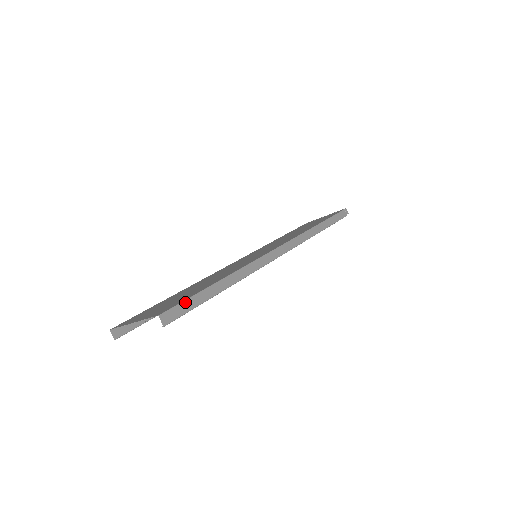
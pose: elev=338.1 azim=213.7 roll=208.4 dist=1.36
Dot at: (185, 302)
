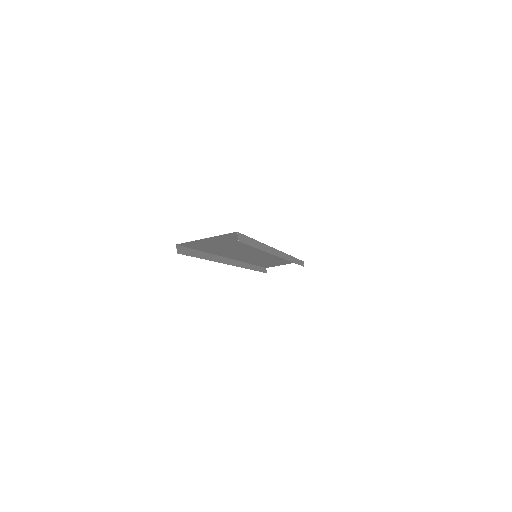
Dot at: (246, 237)
